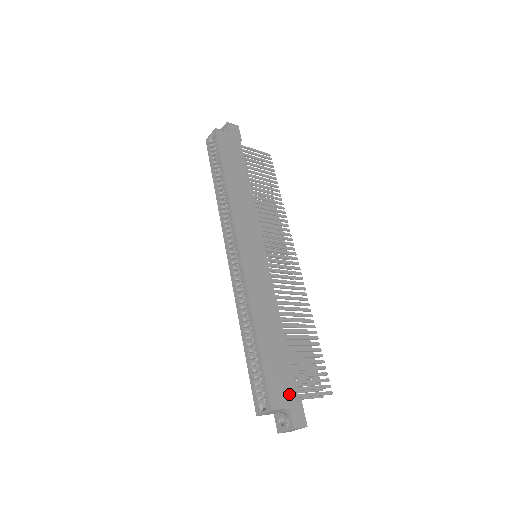
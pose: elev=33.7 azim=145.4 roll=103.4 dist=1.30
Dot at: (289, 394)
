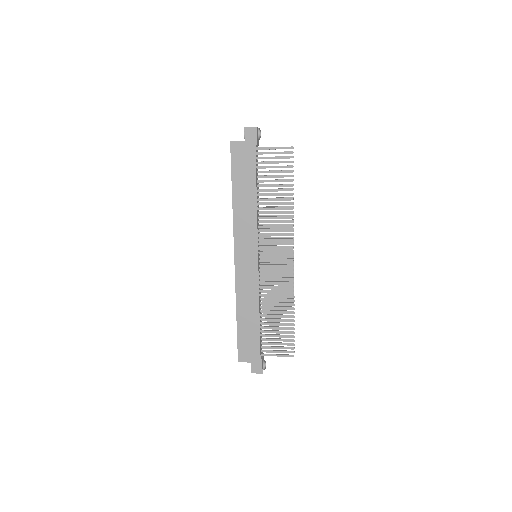
Dot at: (253, 355)
